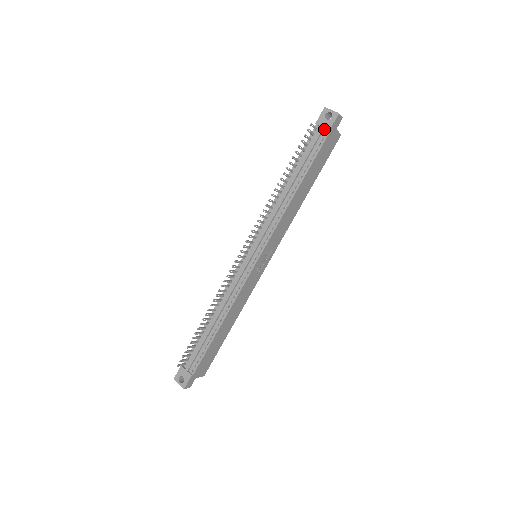
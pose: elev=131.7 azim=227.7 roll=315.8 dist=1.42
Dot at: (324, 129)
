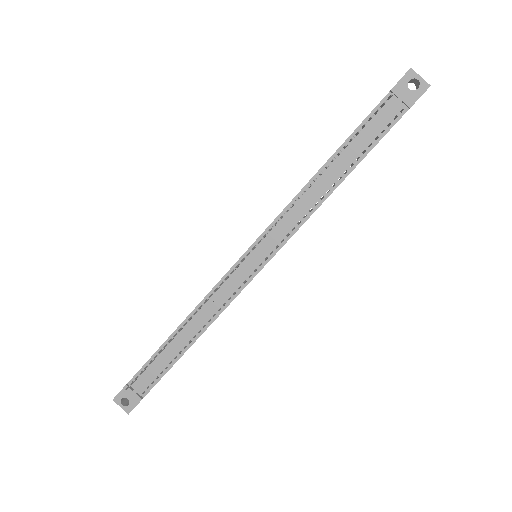
Dot at: (401, 102)
